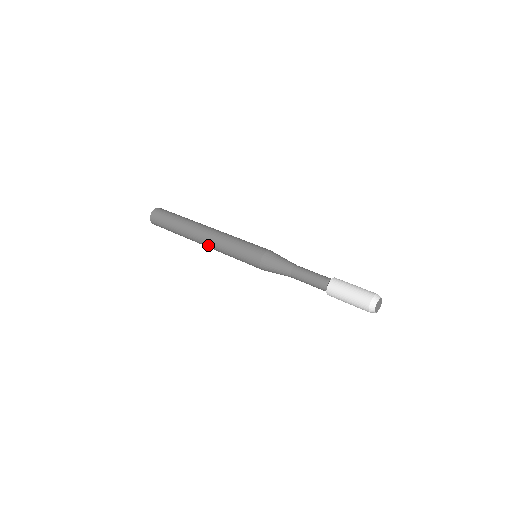
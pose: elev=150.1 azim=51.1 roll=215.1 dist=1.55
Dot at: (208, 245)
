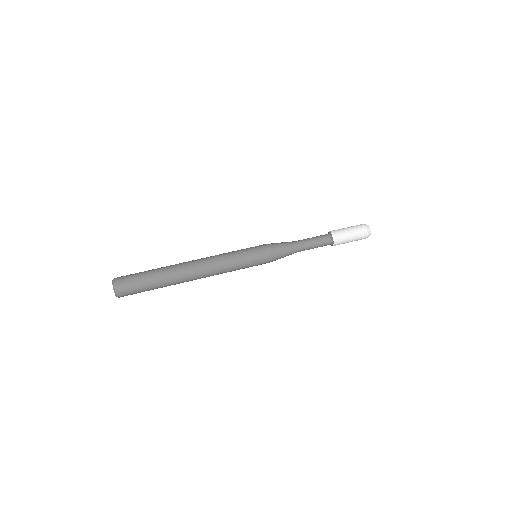
Dot at: (207, 276)
